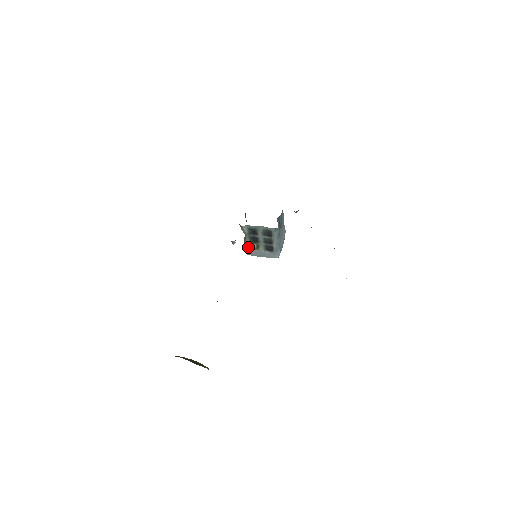
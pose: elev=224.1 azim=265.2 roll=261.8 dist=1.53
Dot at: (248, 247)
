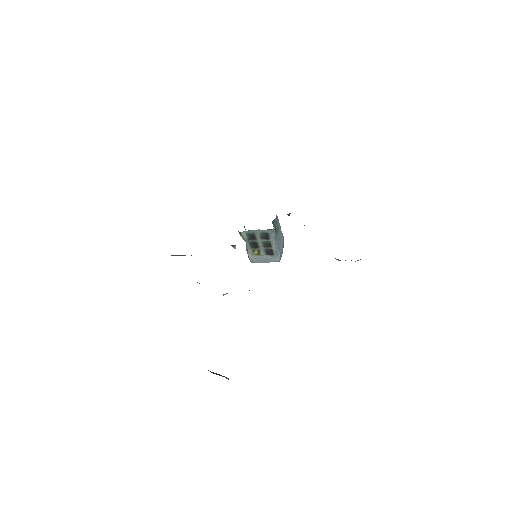
Dot at: (250, 254)
